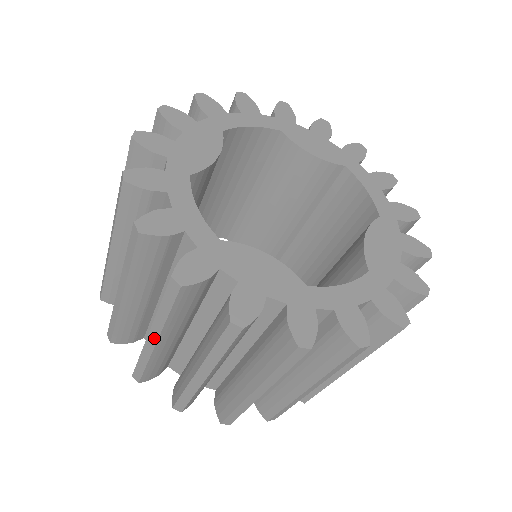
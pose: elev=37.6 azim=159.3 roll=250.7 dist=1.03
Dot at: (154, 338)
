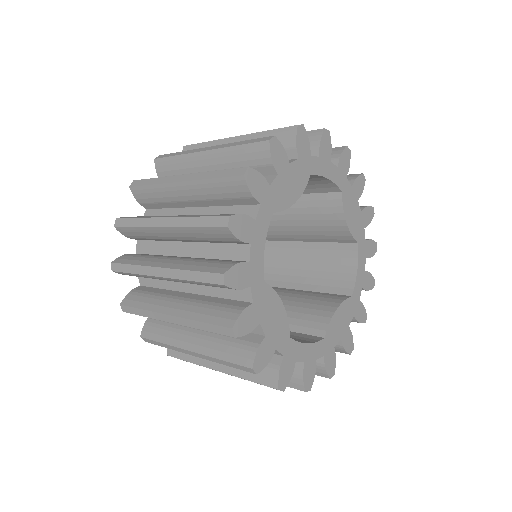
Dot at: occluded
